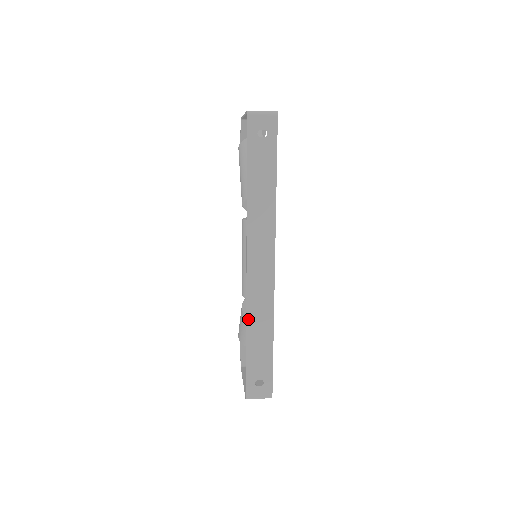
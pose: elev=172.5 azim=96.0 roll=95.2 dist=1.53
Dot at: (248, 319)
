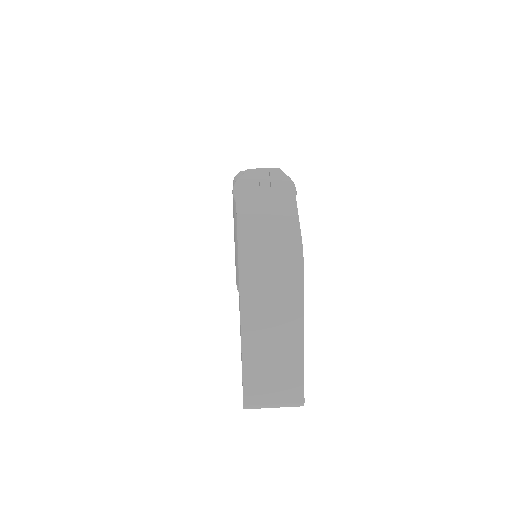
Dot at: occluded
